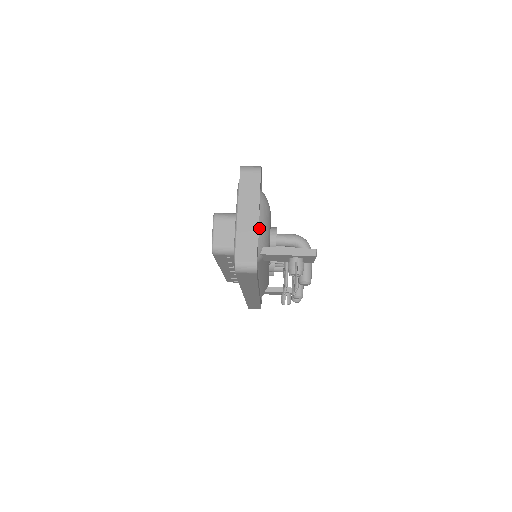
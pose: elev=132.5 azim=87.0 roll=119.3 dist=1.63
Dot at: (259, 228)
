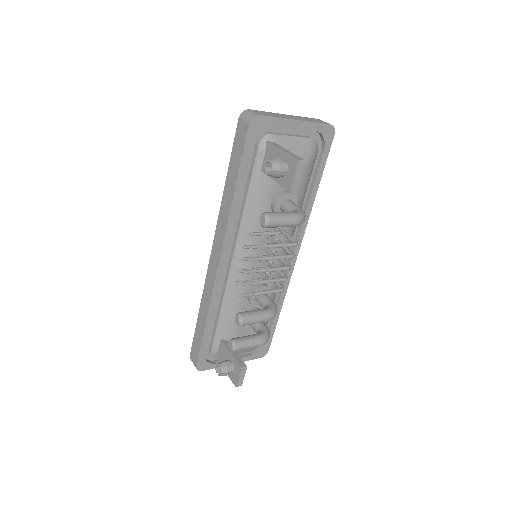
Dot at: (287, 136)
